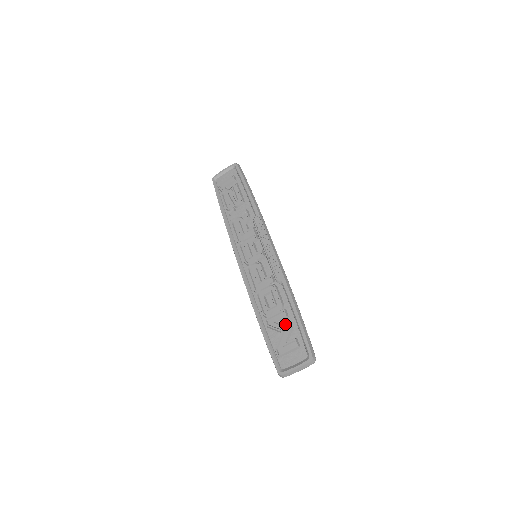
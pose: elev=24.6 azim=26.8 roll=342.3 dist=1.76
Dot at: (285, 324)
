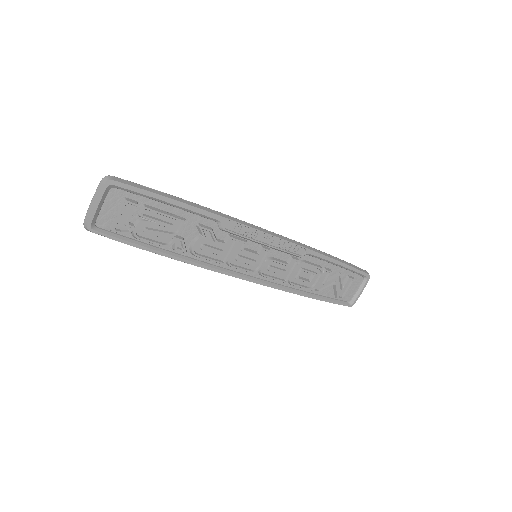
Dot at: (334, 277)
